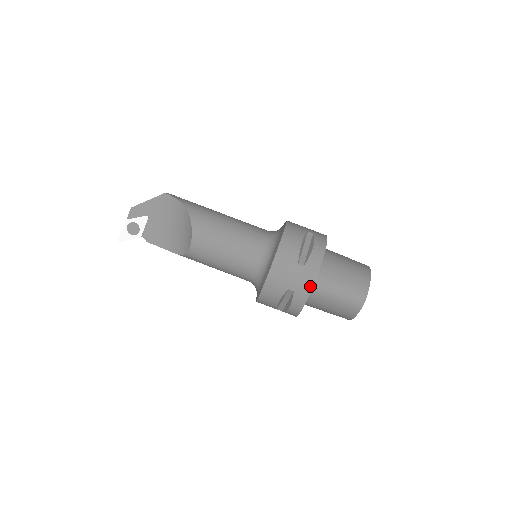
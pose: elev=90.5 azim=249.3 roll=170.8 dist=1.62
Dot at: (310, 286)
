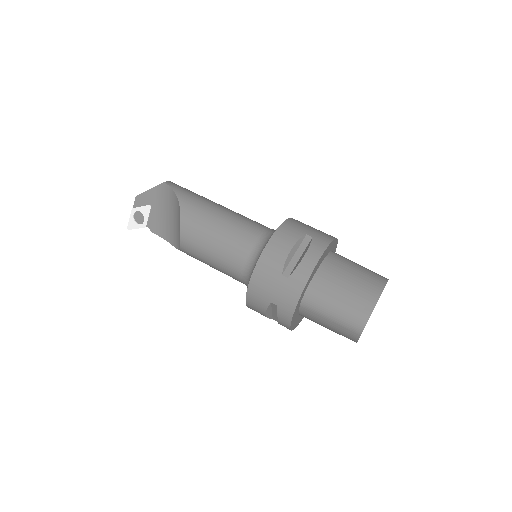
Dot at: (294, 302)
